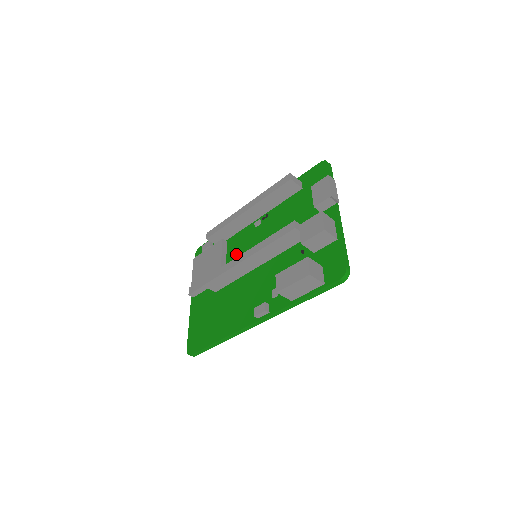
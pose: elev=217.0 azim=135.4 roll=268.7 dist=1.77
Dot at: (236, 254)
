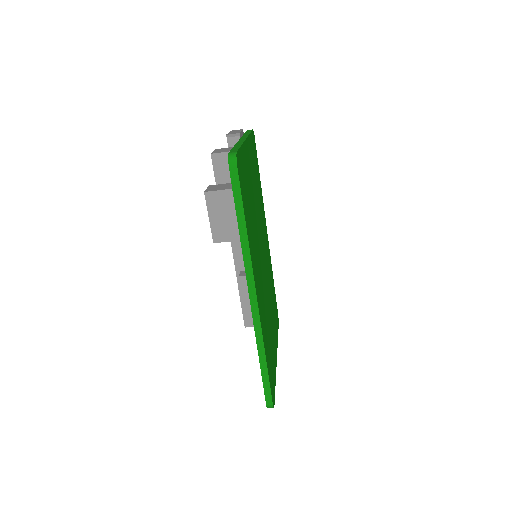
Dot at: occluded
